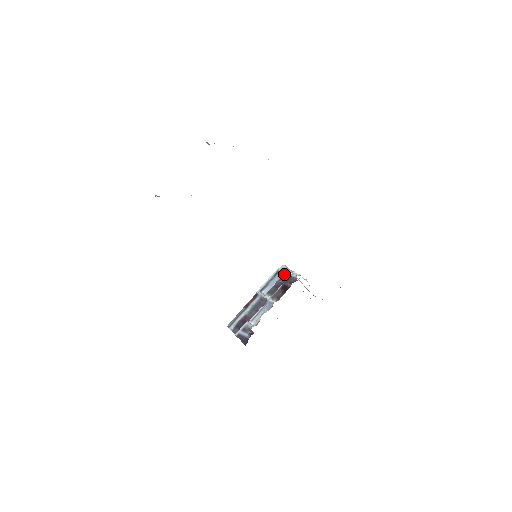
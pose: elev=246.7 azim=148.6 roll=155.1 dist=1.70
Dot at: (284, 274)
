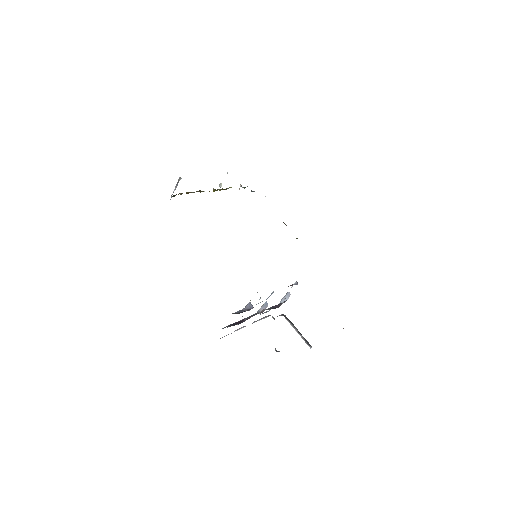
Dot at: (282, 302)
